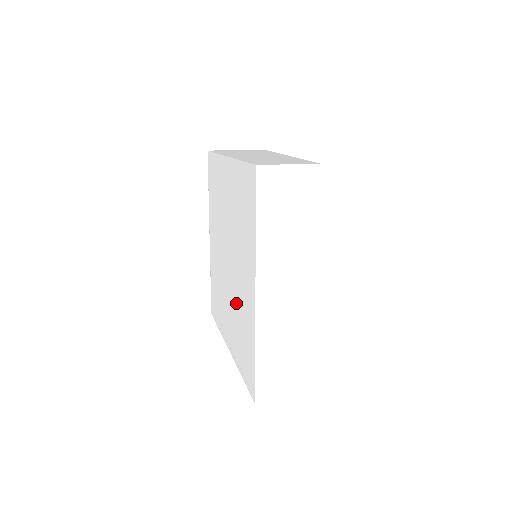
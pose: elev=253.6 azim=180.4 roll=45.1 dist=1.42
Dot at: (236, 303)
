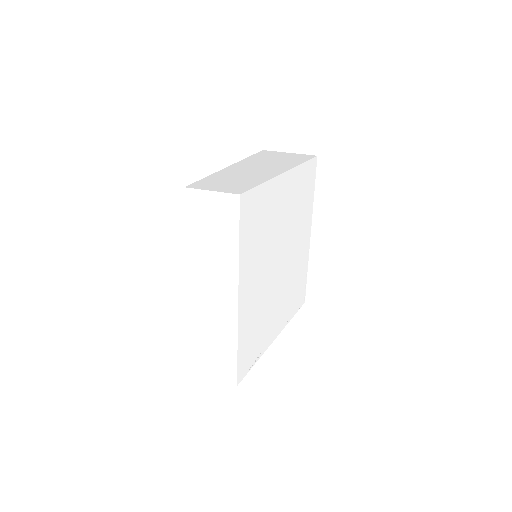
Dot at: occluded
